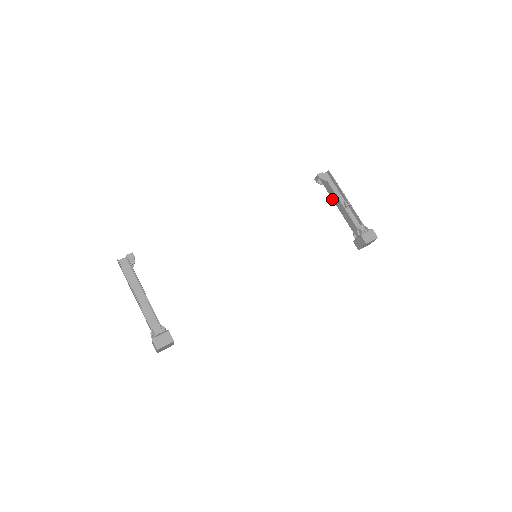
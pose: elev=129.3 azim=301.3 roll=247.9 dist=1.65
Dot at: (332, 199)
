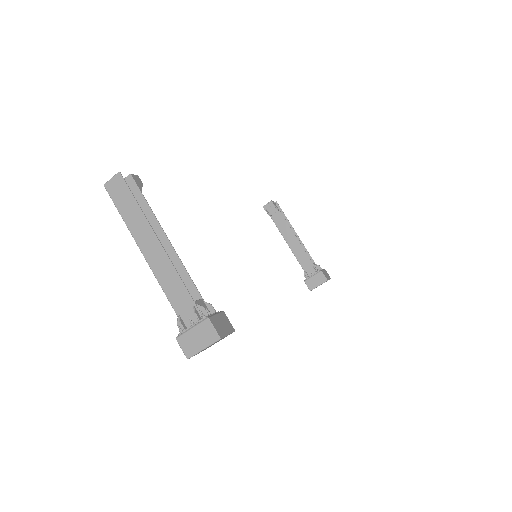
Dot at: (280, 232)
